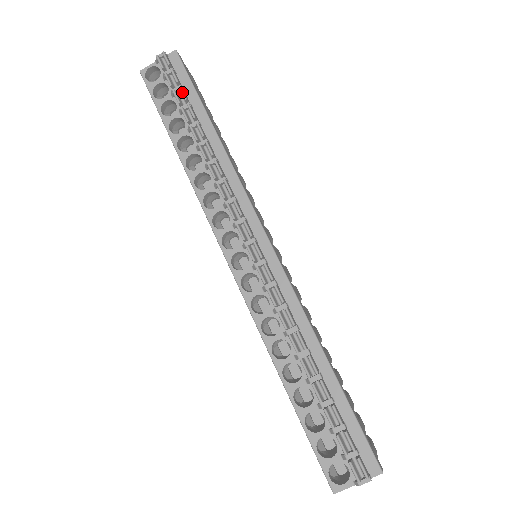
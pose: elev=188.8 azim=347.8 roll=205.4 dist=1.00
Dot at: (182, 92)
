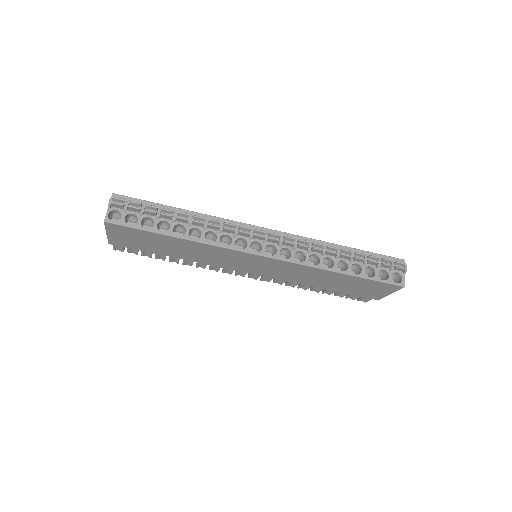
Dot at: (151, 206)
